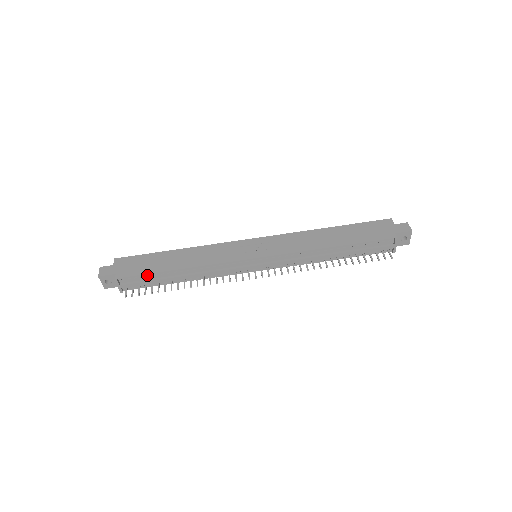
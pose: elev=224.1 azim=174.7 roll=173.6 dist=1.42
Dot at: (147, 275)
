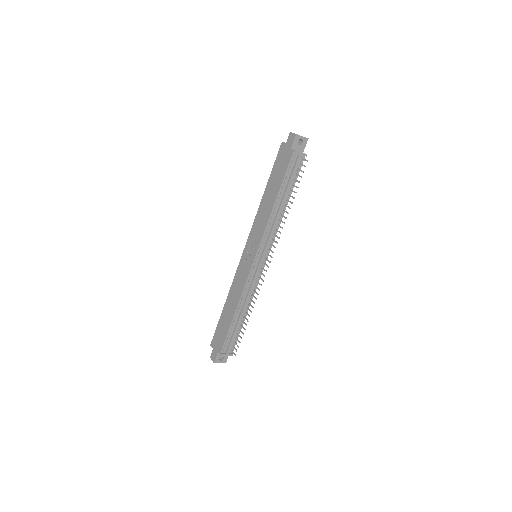
Dot at: (228, 334)
